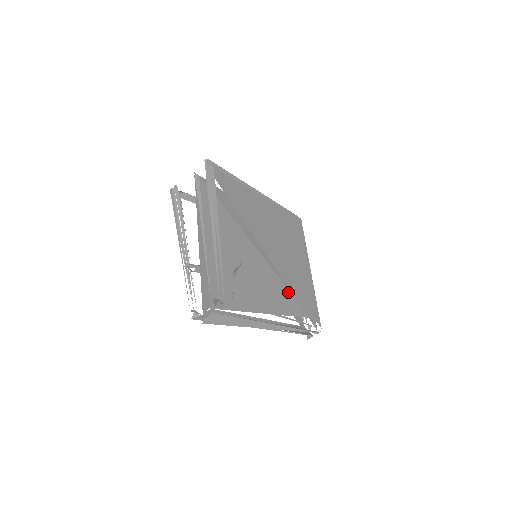
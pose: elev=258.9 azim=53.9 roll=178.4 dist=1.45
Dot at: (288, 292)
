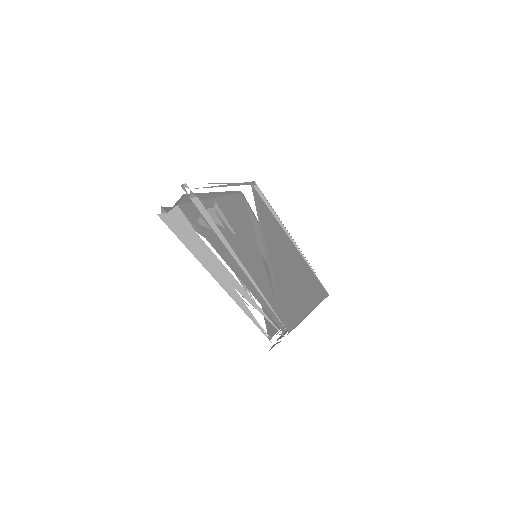
Dot at: (271, 294)
